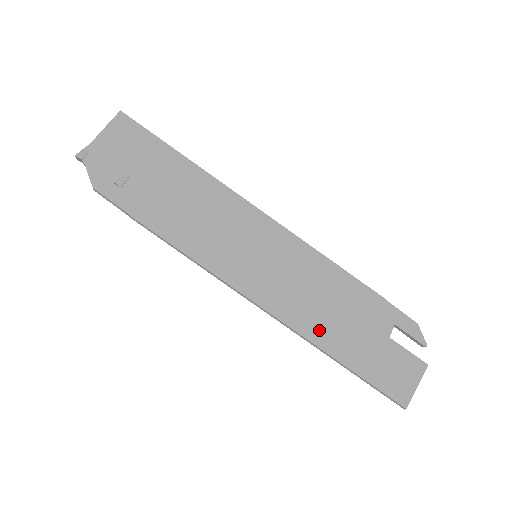
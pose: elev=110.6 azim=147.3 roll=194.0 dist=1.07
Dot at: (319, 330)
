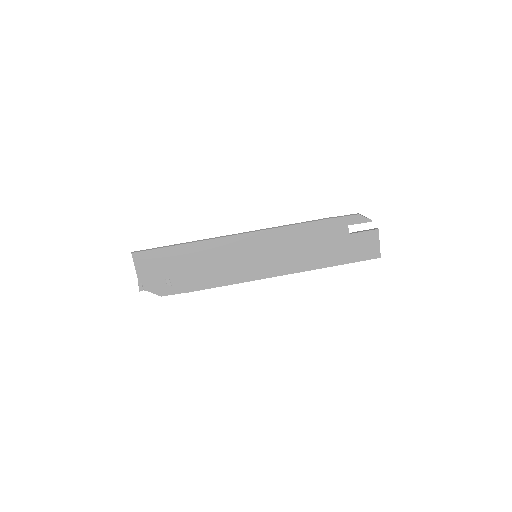
Dot at: (313, 262)
